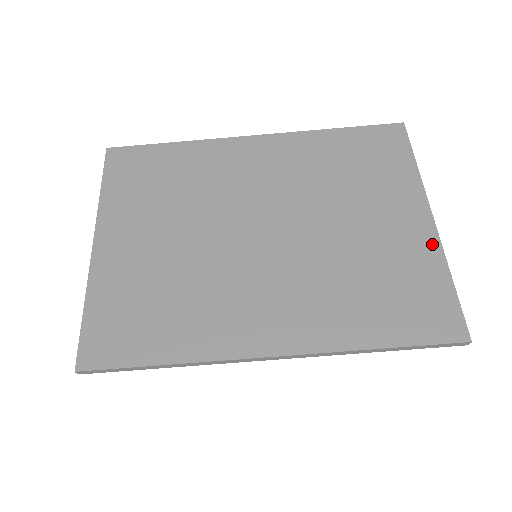
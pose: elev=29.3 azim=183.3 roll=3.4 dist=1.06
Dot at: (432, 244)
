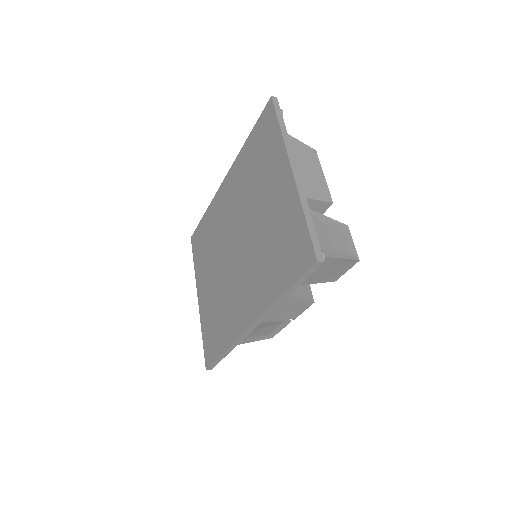
Dot at: (293, 194)
